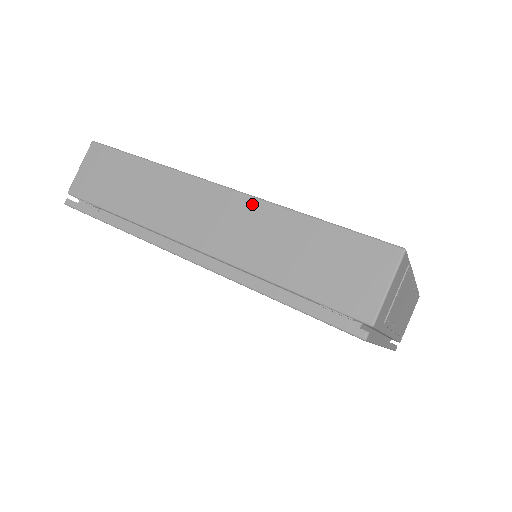
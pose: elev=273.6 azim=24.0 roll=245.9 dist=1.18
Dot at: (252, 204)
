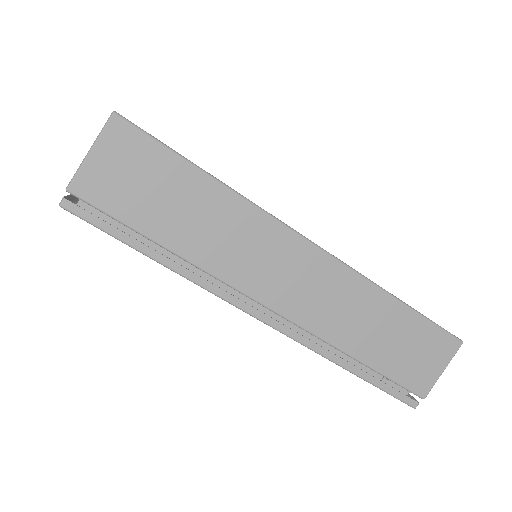
Dot at: (347, 275)
